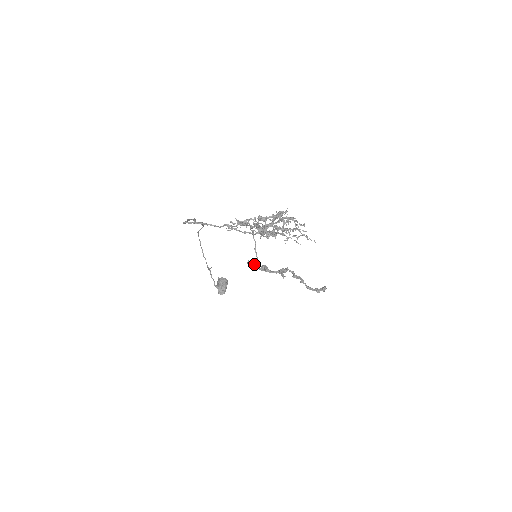
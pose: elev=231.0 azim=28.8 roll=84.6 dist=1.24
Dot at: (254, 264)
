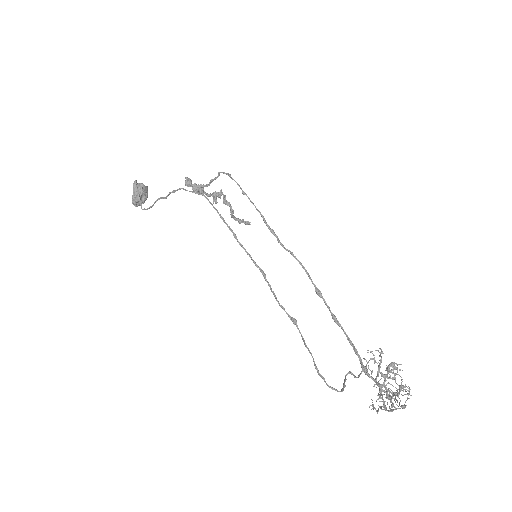
Dot at: (197, 189)
